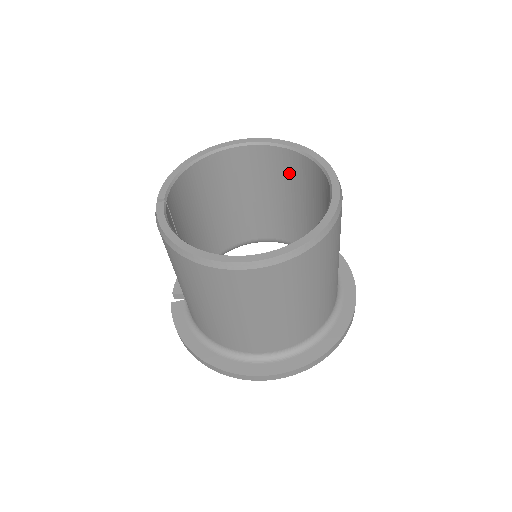
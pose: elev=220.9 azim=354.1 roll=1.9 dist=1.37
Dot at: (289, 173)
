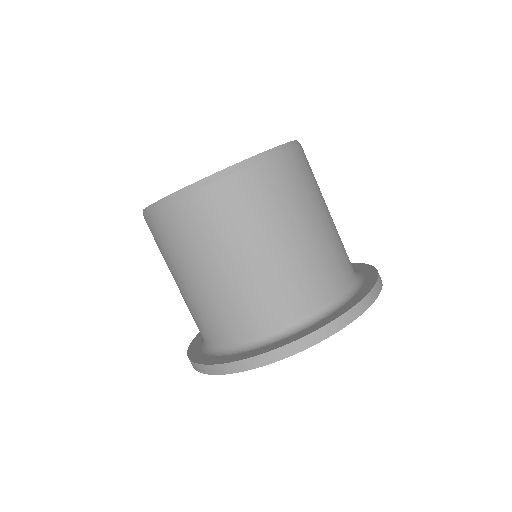
Dot at: occluded
